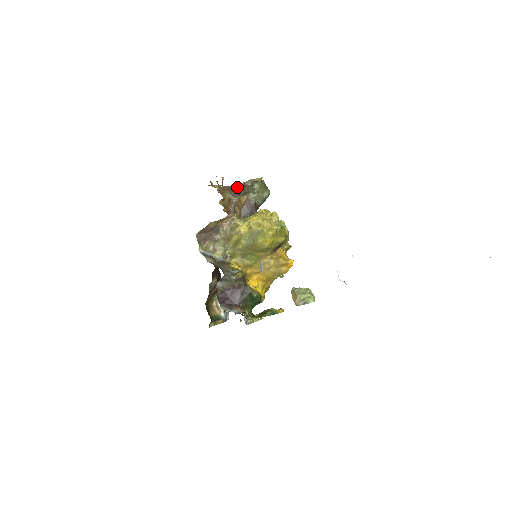
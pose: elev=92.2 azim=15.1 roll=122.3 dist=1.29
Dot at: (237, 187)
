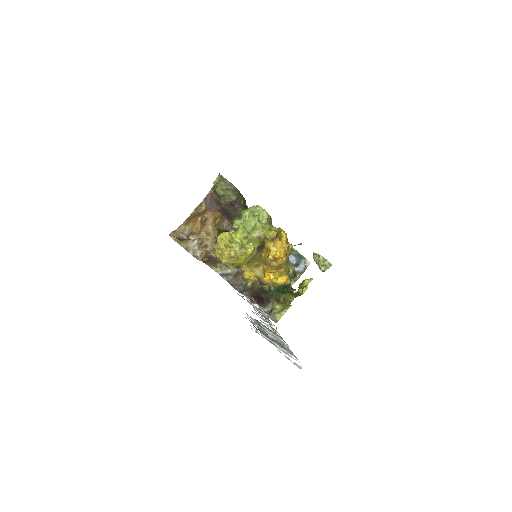
Dot at: (213, 190)
